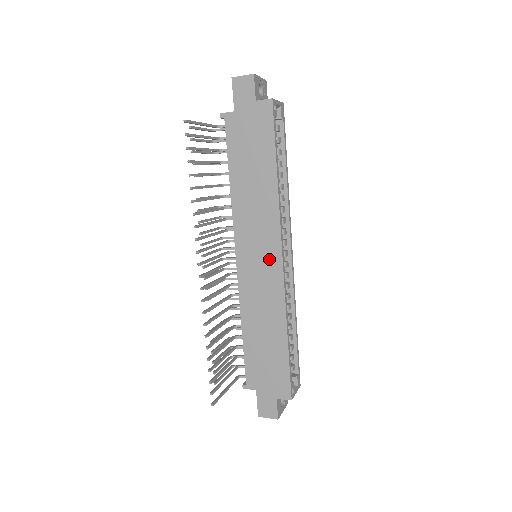
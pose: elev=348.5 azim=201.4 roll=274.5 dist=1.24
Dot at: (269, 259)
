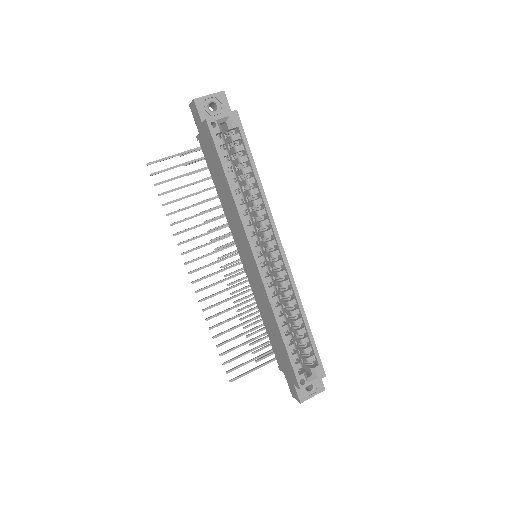
Dot at: (251, 262)
